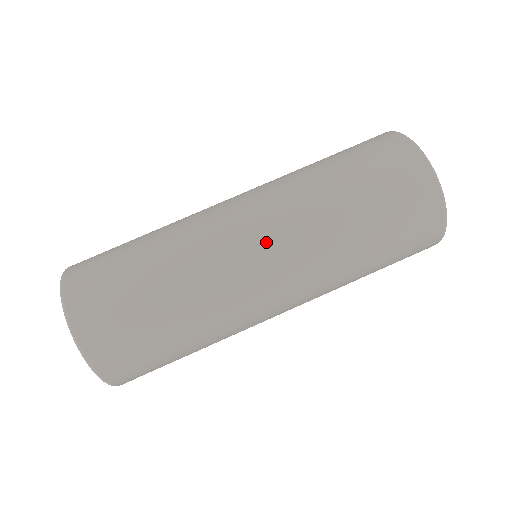
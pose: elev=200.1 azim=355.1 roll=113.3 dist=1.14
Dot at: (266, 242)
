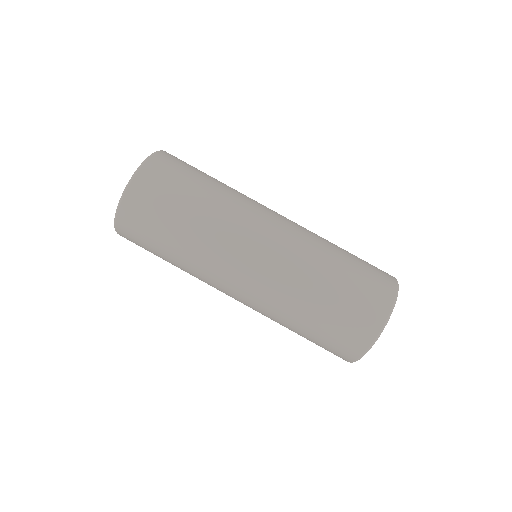
Dot at: (278, 230)
